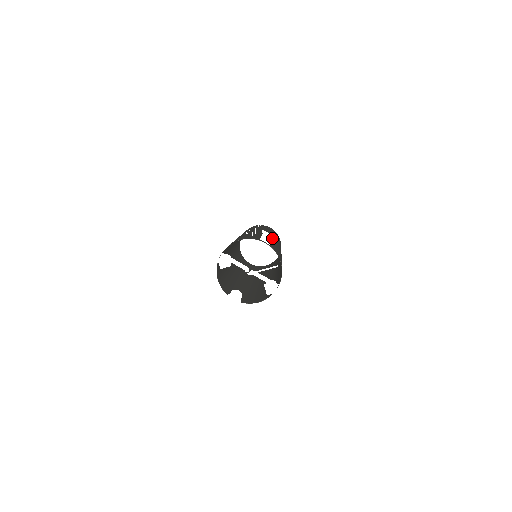
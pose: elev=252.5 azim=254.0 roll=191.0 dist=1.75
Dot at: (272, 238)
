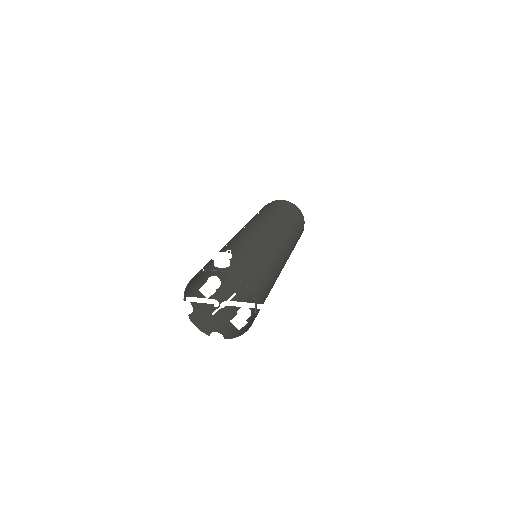
Dot at: (222, 261)
